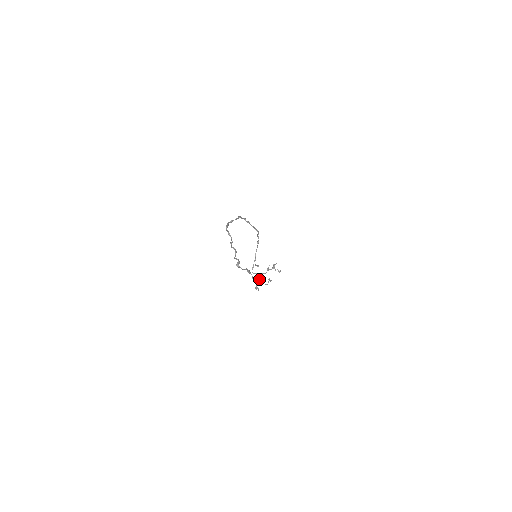
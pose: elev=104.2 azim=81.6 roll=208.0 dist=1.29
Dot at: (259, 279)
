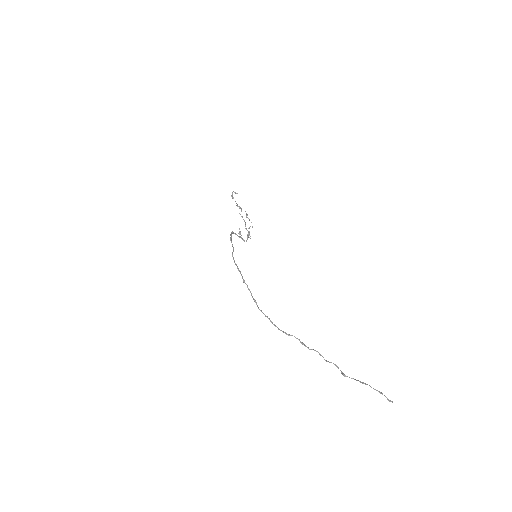
Dot at: (249, 234)
